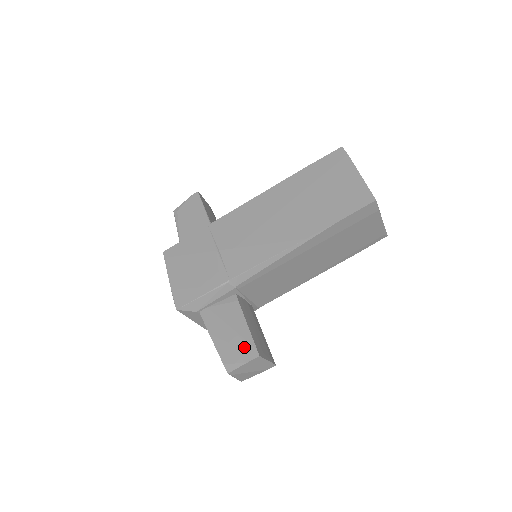
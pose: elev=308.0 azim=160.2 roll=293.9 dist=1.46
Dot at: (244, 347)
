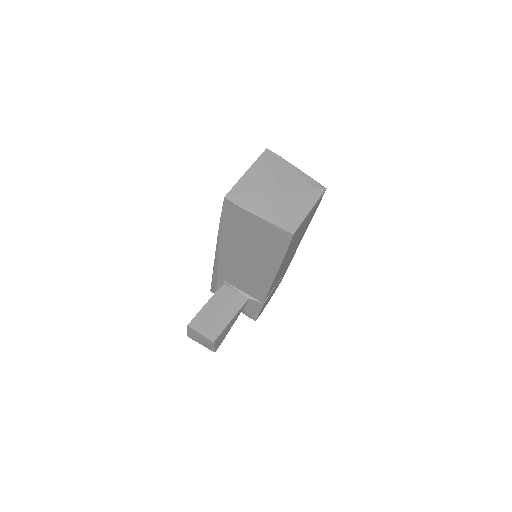
Dot at: occluded
